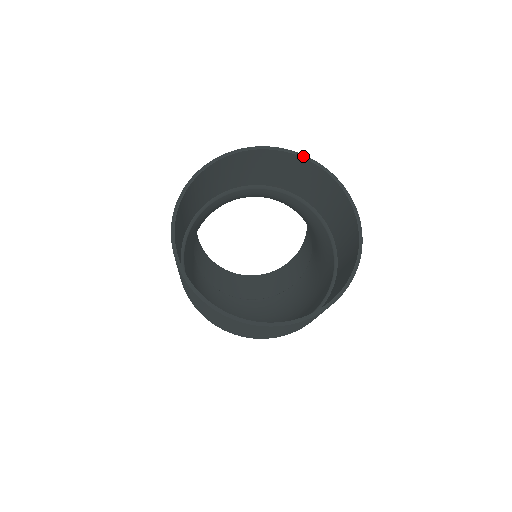
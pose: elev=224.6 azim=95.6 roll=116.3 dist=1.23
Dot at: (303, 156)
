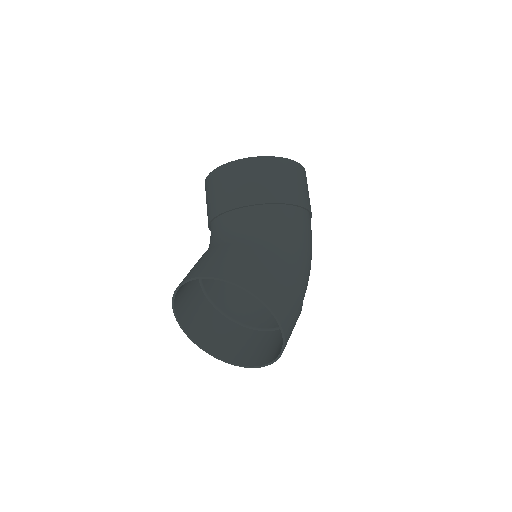
Dot at: (210, 278)
